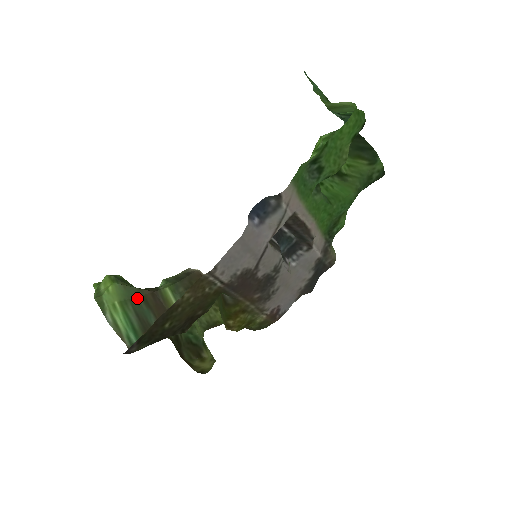
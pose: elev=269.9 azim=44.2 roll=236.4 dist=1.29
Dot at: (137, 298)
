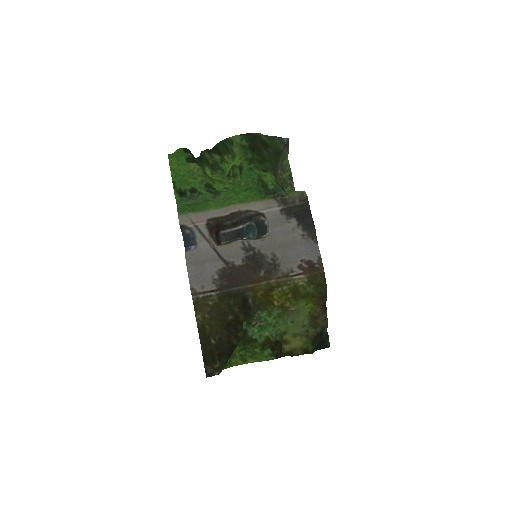
Dot at: occluded
